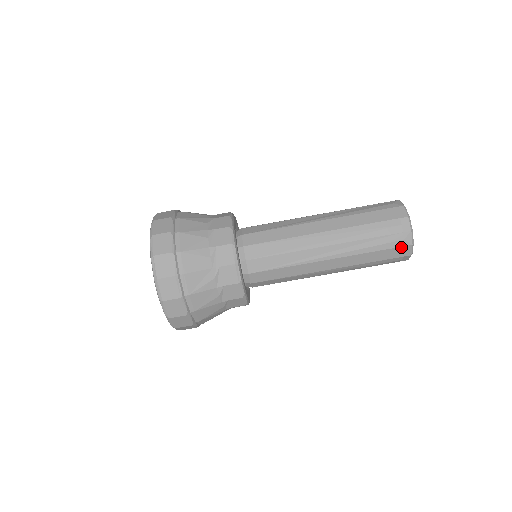
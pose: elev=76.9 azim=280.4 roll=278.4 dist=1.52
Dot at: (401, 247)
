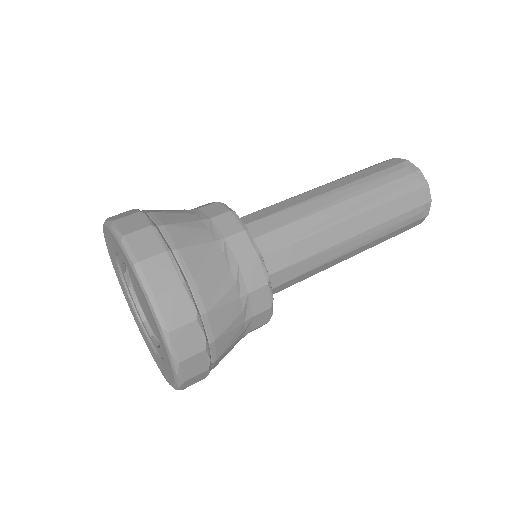
Dot at: (419, 189)
